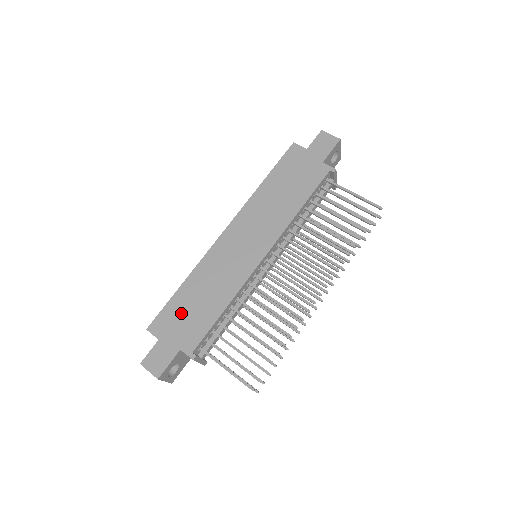
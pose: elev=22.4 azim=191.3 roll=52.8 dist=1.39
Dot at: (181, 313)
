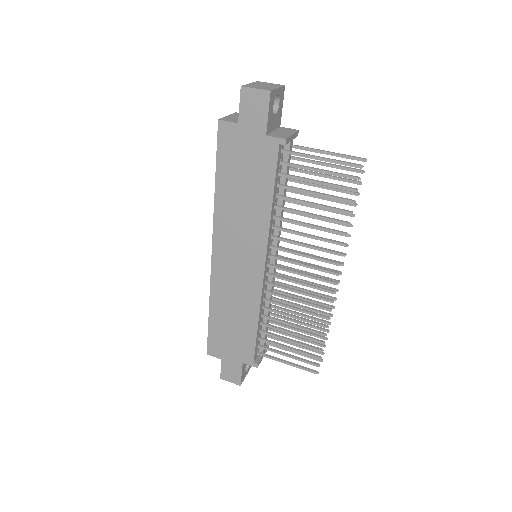
Dot at: (224, 336)
